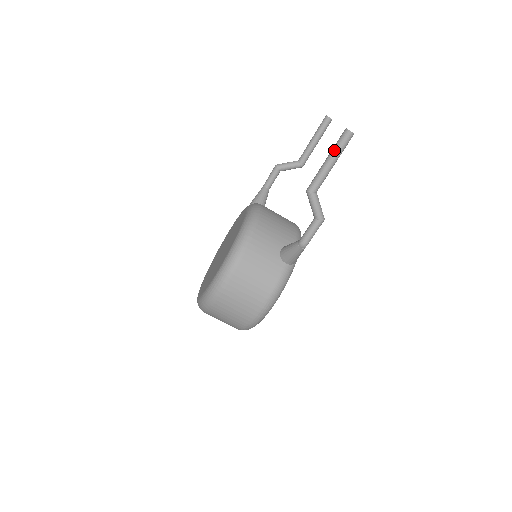
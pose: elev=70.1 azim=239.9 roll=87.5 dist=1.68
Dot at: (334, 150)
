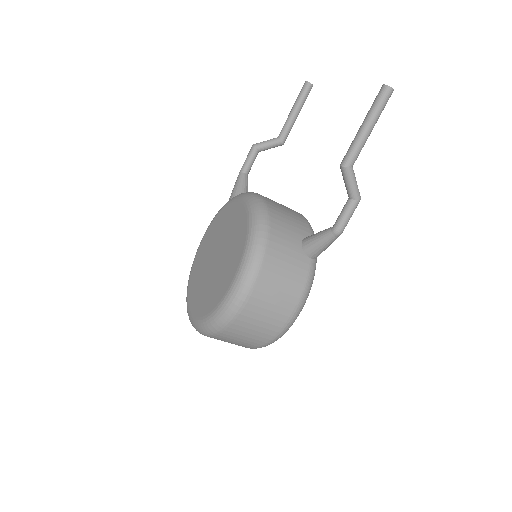
Dot at: (373, 112)
